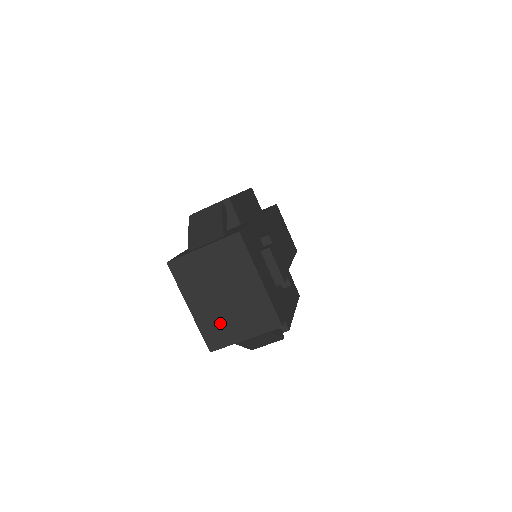
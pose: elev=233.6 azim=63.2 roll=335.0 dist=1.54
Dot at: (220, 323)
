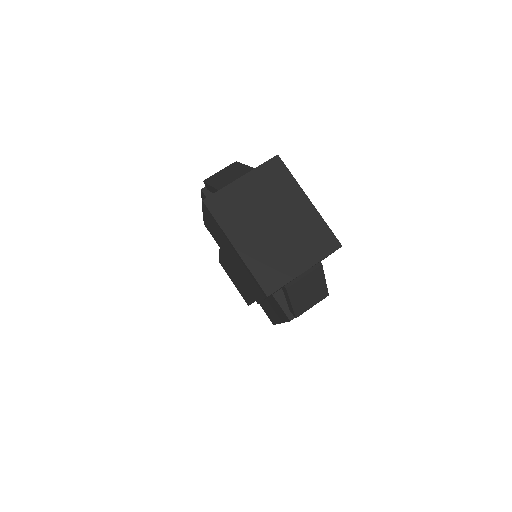
Dot at: (273, 257)
